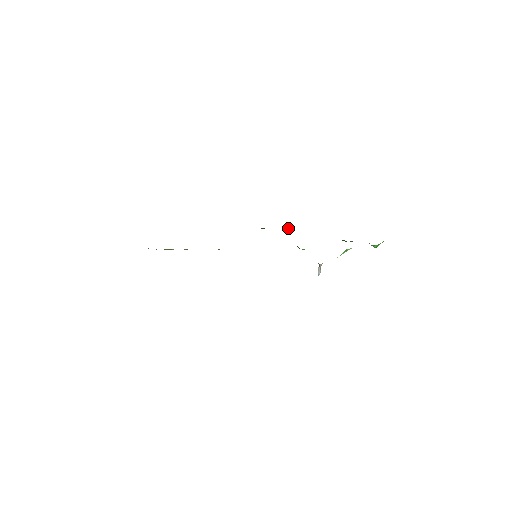
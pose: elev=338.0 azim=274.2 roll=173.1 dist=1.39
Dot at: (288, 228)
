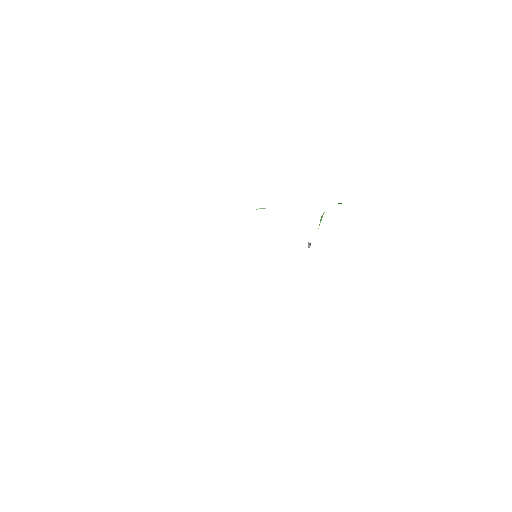
Dot at: (260, 208)
